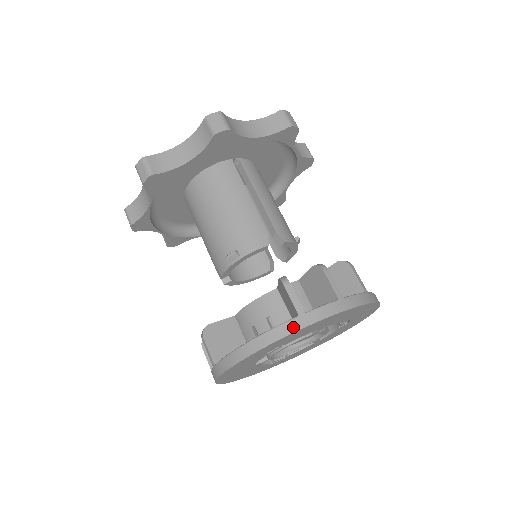
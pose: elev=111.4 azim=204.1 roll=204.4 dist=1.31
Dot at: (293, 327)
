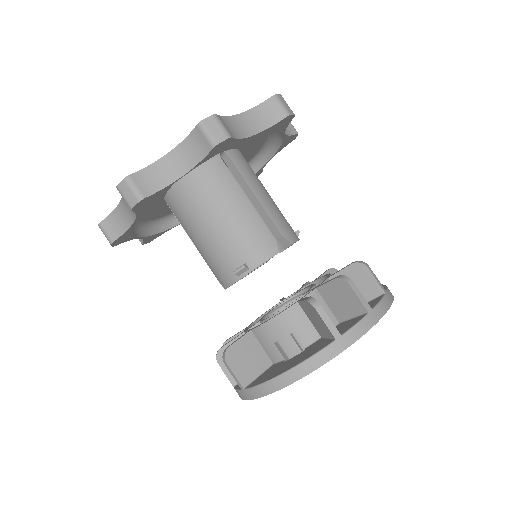
Dot at: (332, 353)
